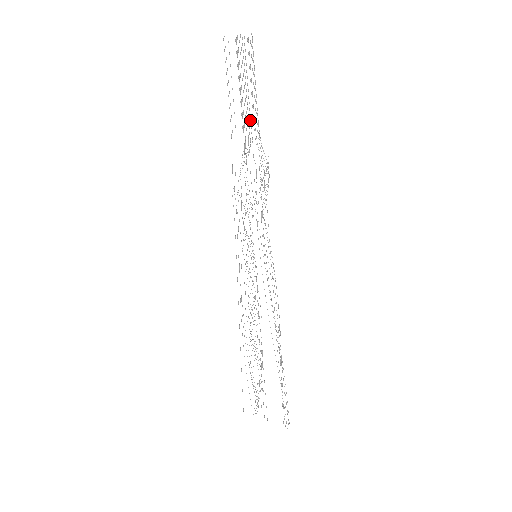
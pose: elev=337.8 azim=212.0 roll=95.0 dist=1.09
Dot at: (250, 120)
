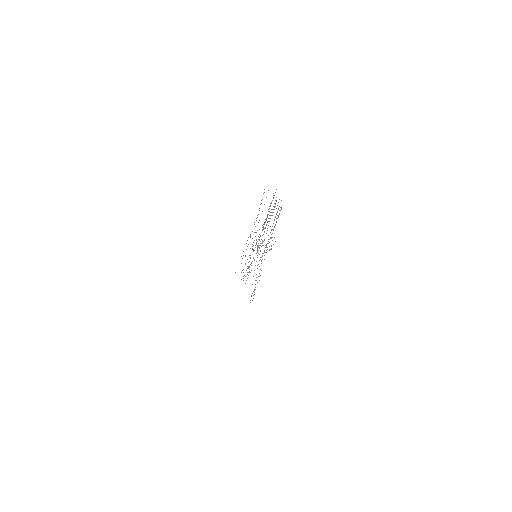
Dot at: occluded
